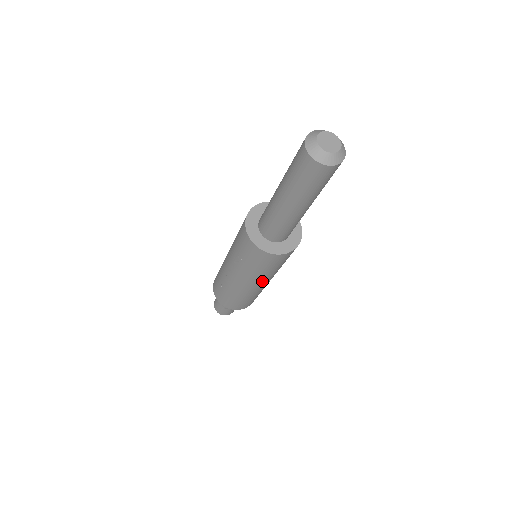
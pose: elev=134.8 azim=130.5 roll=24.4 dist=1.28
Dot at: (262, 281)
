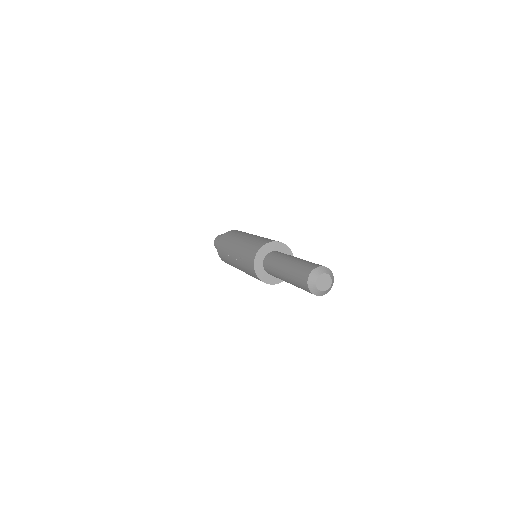
Dot at: occluded
